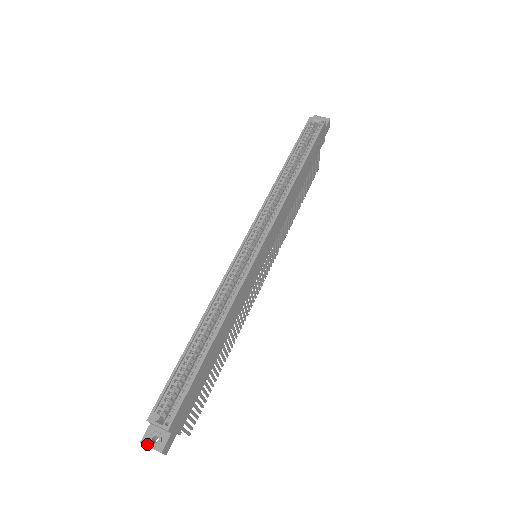
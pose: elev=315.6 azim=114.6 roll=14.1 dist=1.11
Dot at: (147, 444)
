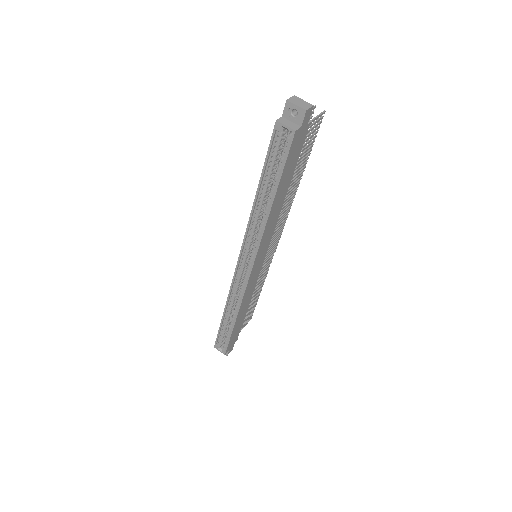
Dot at: occluded
